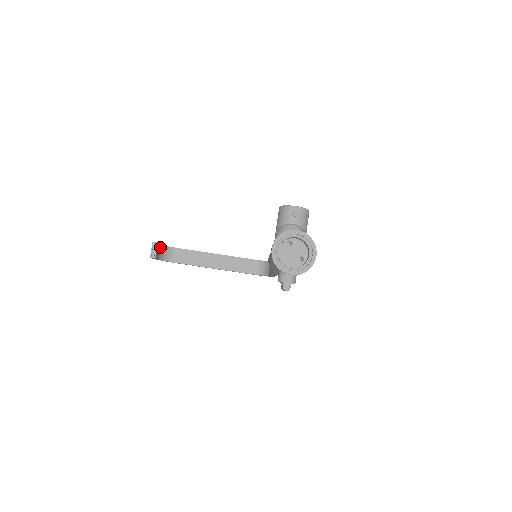
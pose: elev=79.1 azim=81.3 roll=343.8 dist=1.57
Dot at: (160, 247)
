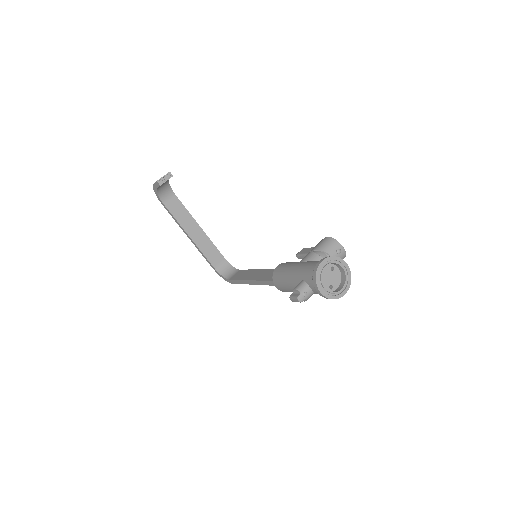
Dot at: (167, 181)
